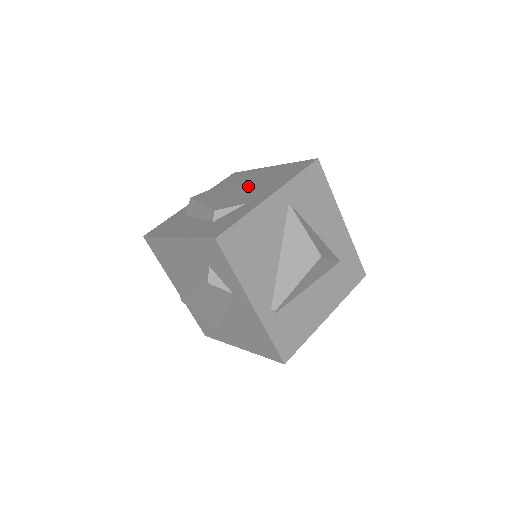
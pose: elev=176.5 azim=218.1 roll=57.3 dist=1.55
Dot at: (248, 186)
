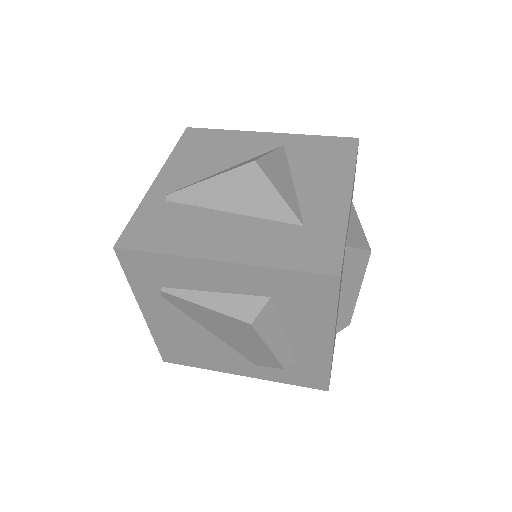
Dot at: occluded
